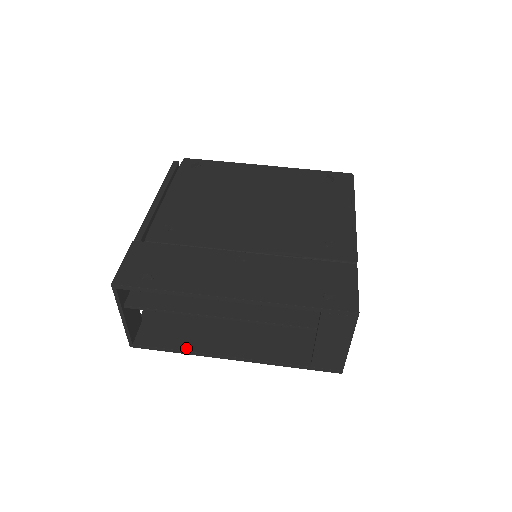
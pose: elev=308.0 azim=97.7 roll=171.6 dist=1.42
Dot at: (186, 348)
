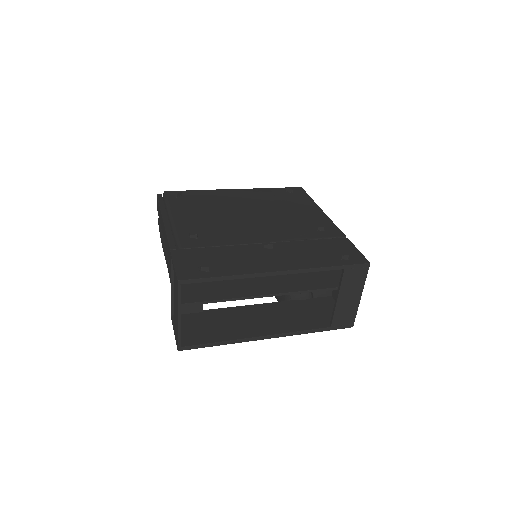
Dot at: (229, 338)
